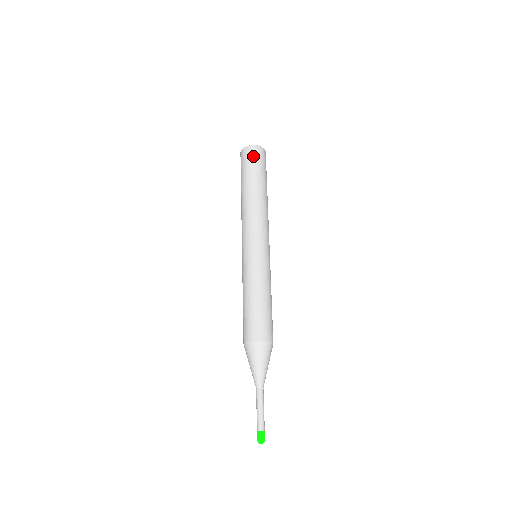
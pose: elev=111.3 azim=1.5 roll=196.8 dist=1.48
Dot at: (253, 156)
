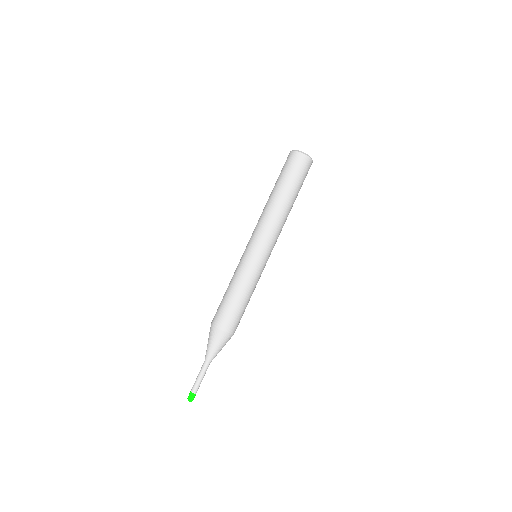
Dot at: (292, 162)
